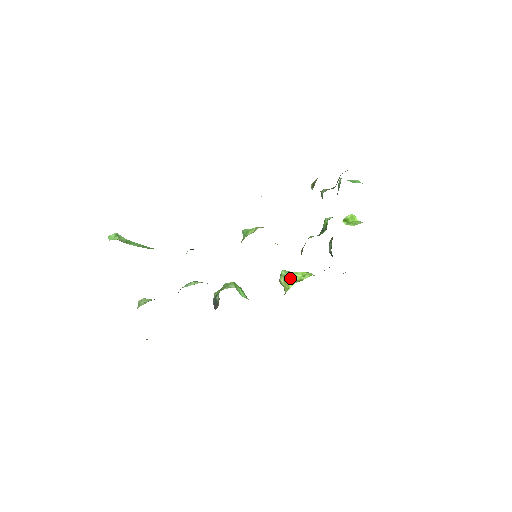
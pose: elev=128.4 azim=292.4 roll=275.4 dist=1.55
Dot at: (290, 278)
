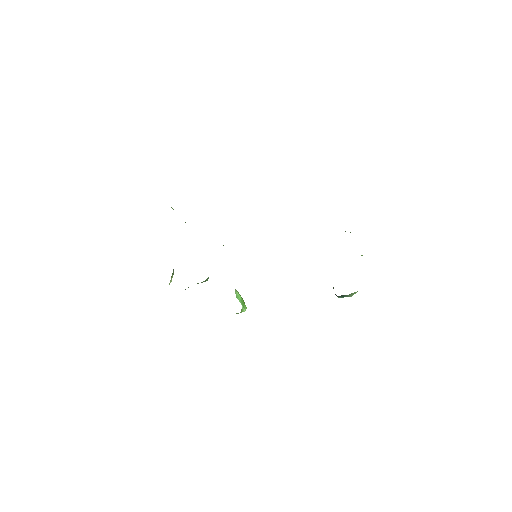
Dot at: occluded
